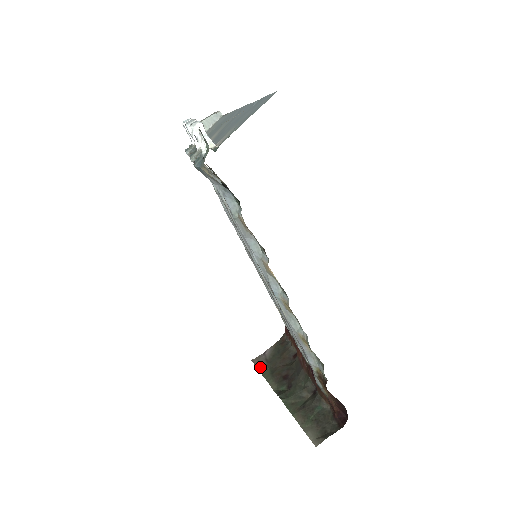
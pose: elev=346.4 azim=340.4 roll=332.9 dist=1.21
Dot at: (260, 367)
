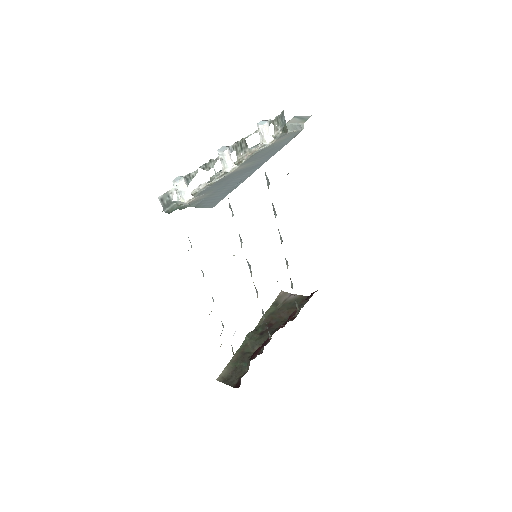
Dot at: (276, 301)
